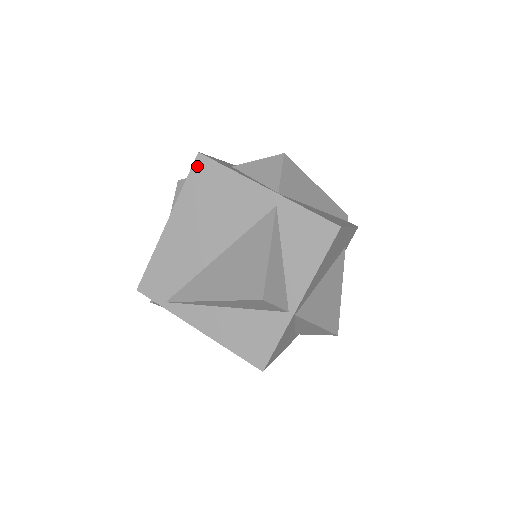
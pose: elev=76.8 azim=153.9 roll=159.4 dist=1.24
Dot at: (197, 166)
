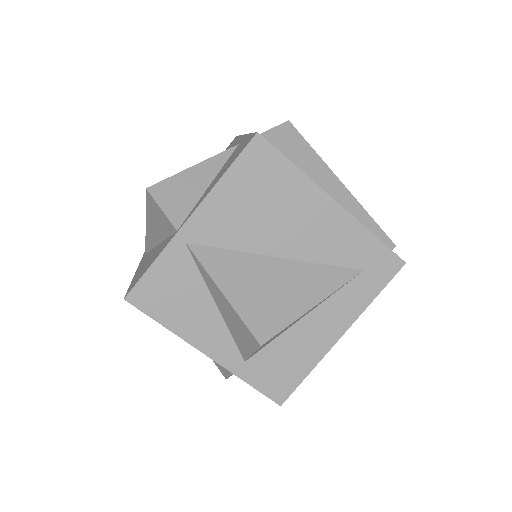
Dot at: occluded
